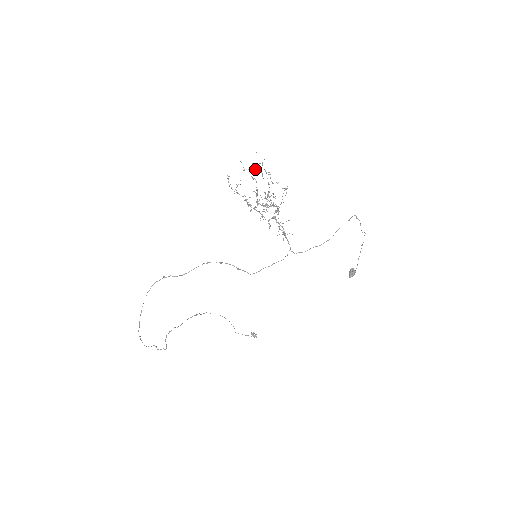
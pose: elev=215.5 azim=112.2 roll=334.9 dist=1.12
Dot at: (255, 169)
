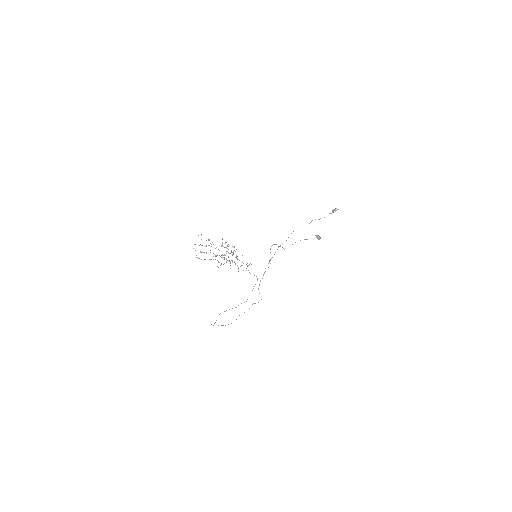
Dot at: occluded
